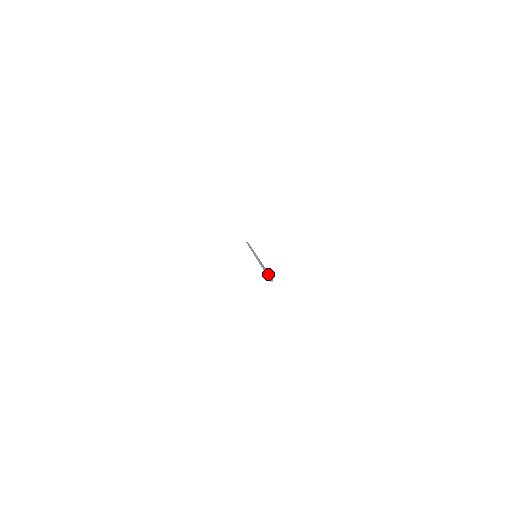
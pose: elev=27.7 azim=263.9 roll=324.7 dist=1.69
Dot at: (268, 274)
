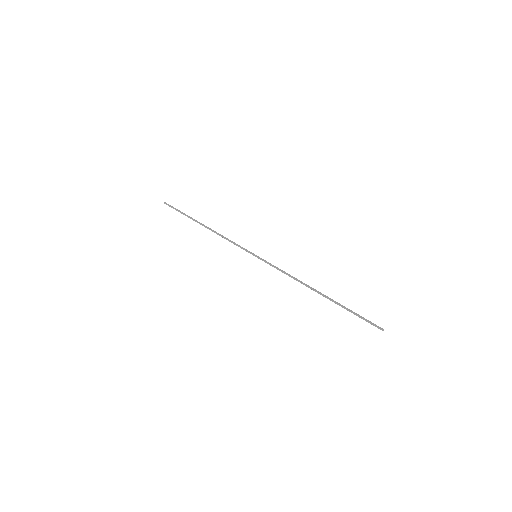
Dot at: (358, 314)
